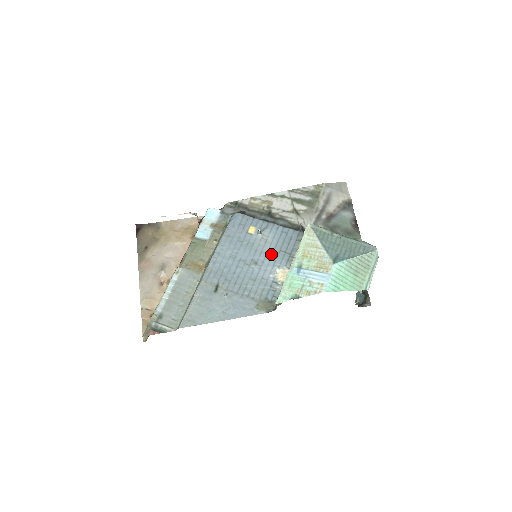
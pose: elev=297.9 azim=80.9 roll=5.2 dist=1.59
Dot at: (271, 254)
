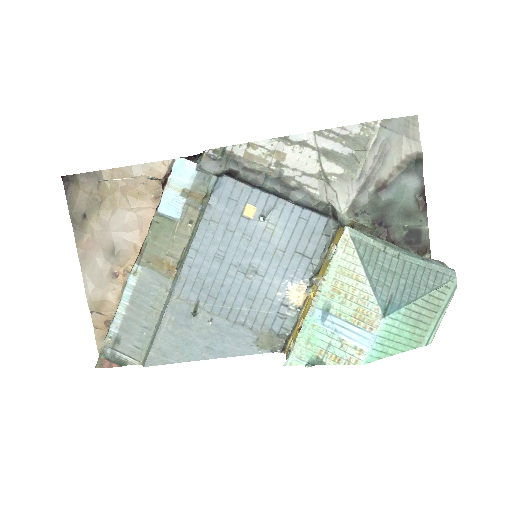
Dot at: (280, 257)
